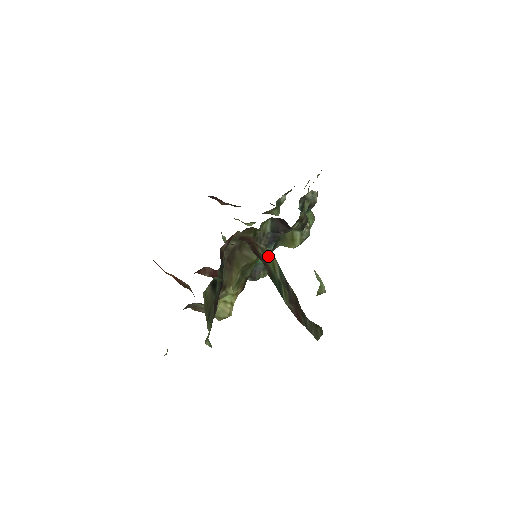
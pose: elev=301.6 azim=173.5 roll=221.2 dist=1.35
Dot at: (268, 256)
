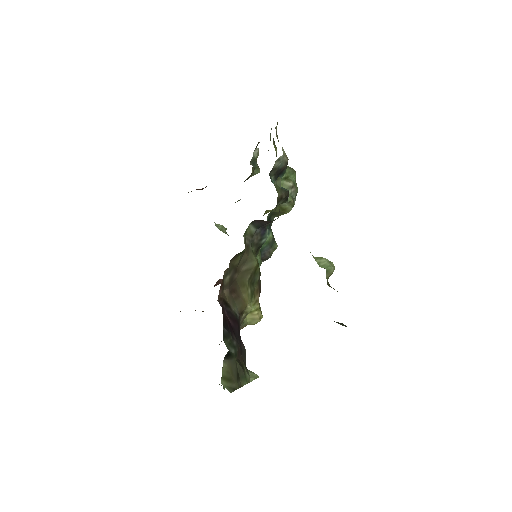
Dot at: occluded
